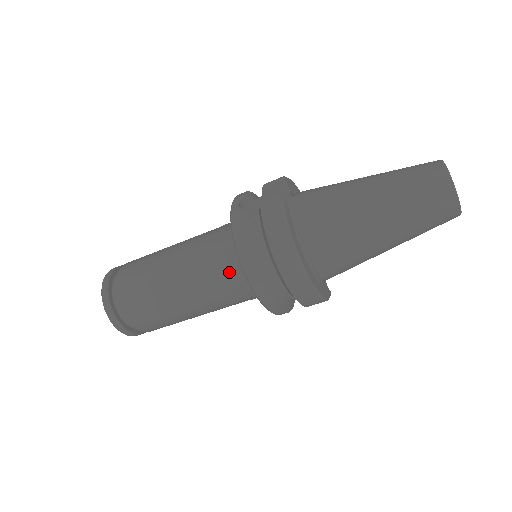
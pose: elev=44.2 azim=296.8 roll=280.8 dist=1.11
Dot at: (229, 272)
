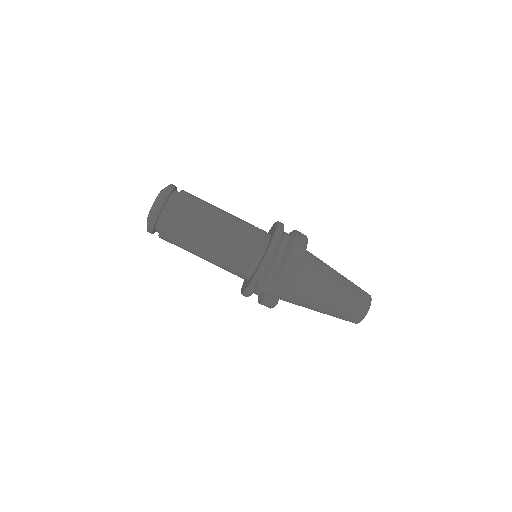
Dot at: (258, 228)
